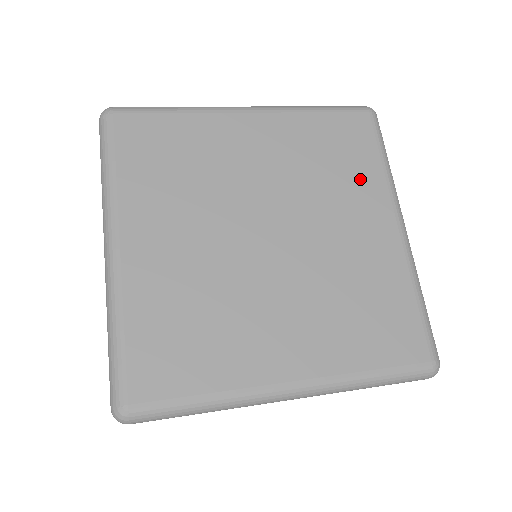
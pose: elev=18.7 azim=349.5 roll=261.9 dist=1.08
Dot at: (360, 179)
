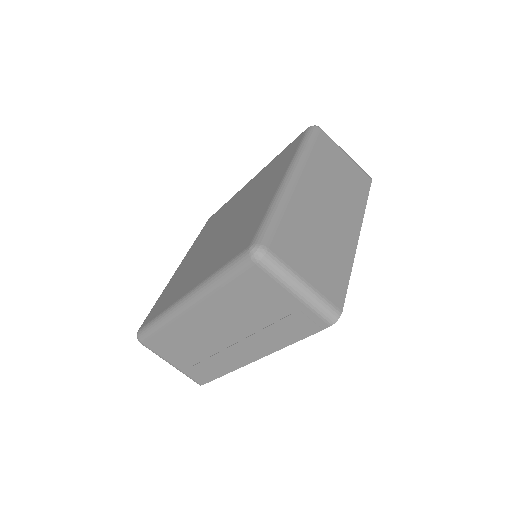
Dot at: (279, 169)
